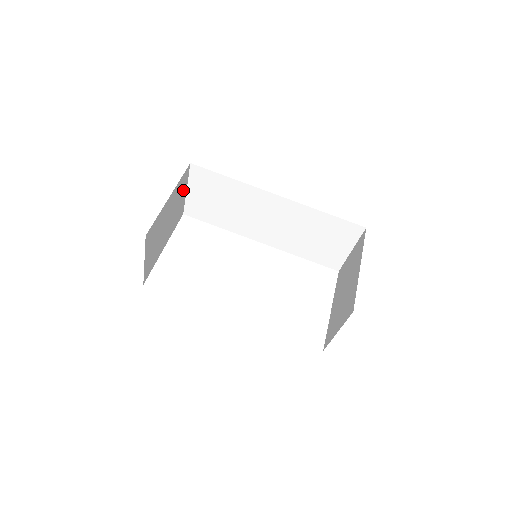
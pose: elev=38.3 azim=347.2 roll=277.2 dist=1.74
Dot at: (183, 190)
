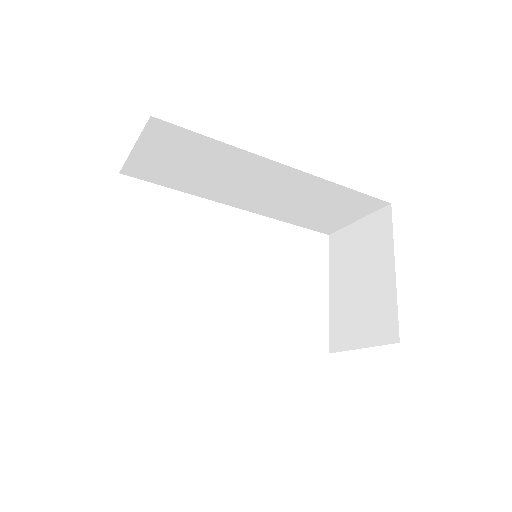
Dot at: occluded
